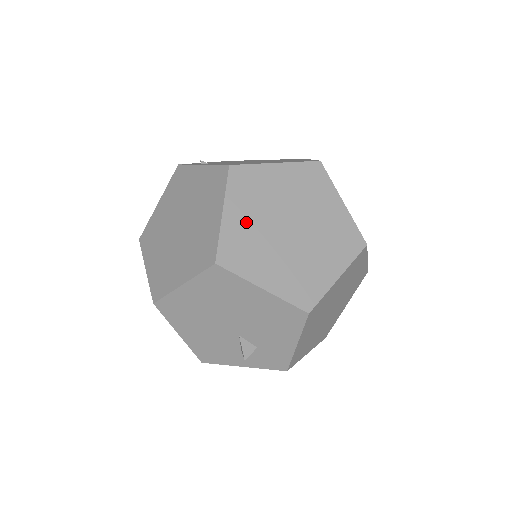
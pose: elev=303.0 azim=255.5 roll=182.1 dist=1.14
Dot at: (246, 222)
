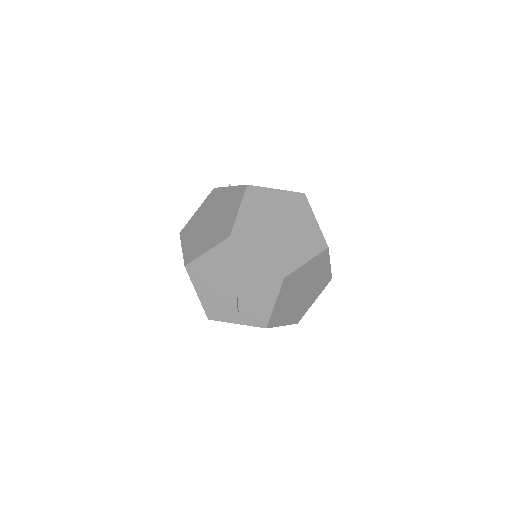
Dot at: (253, 218)
